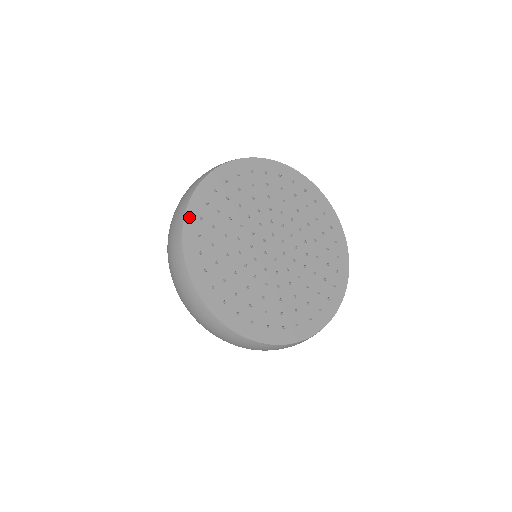
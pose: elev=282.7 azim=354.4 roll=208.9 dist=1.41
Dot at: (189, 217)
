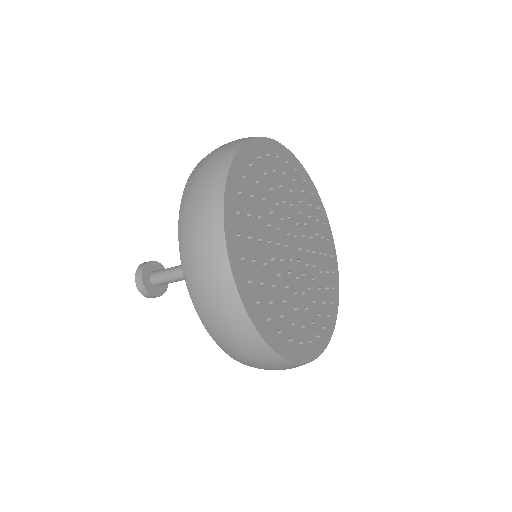
Dot at: (234, 265)
